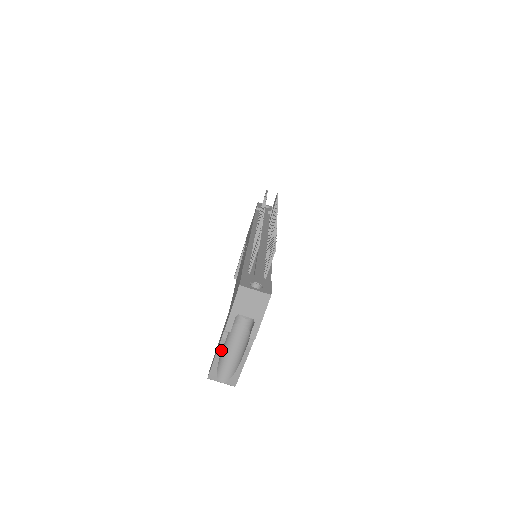
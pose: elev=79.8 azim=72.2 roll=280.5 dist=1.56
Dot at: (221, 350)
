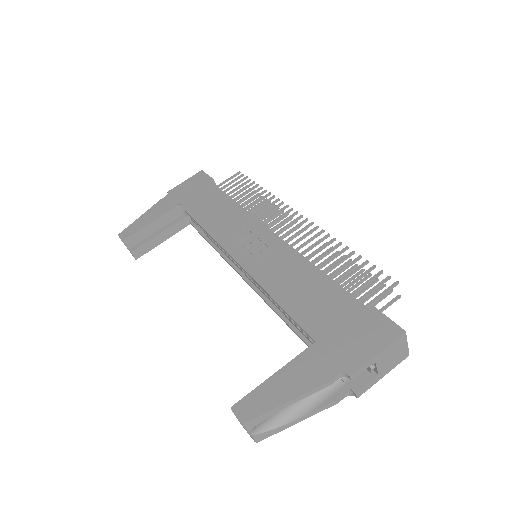
Dot at: (308, 395)
